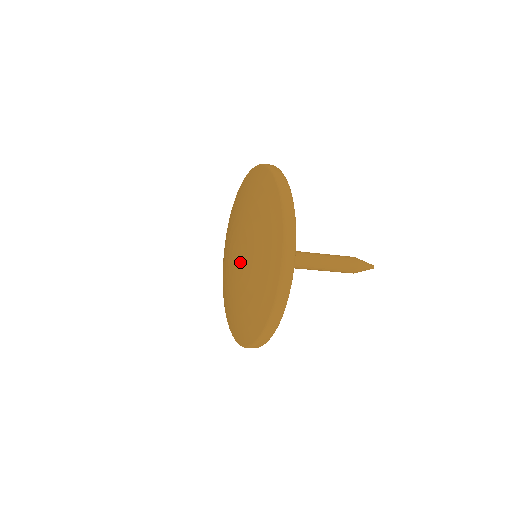
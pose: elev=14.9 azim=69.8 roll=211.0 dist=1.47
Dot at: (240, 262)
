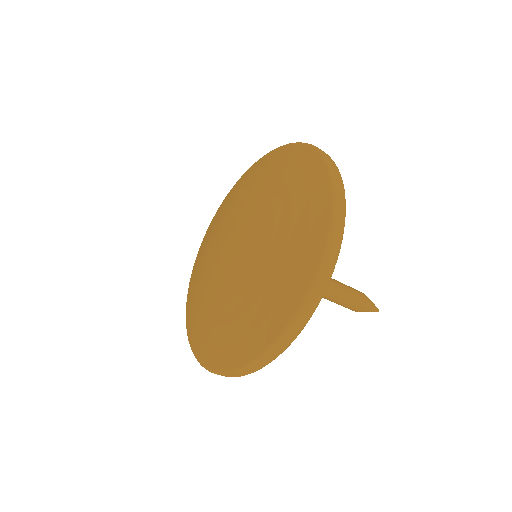
Dot at: (245, 244)
